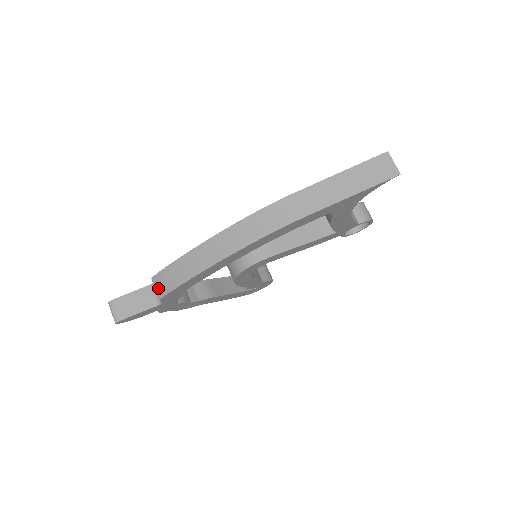
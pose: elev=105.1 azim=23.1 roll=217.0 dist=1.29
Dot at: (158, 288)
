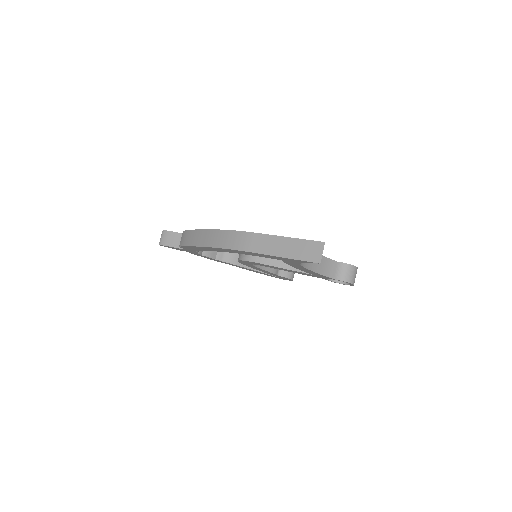
Dot at: (181, 239)
